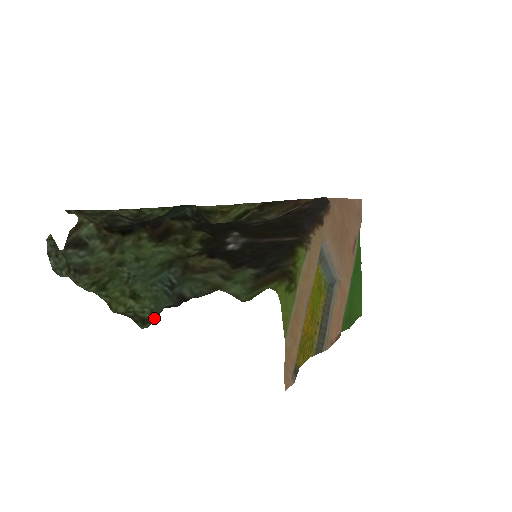
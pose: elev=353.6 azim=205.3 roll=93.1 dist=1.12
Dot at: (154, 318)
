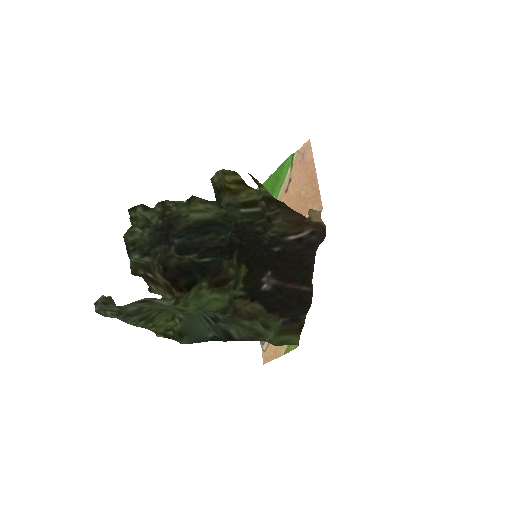
Dot at: (195, 339)
